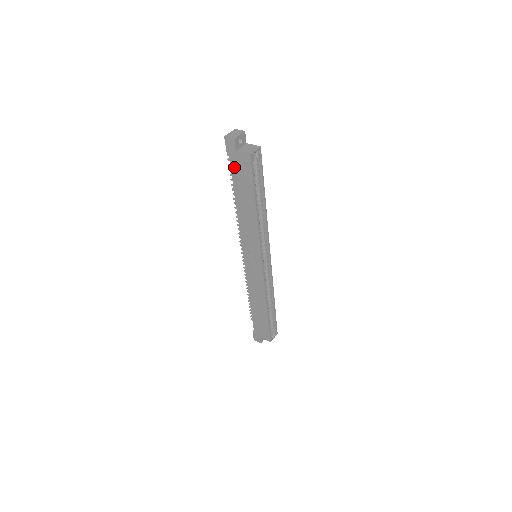
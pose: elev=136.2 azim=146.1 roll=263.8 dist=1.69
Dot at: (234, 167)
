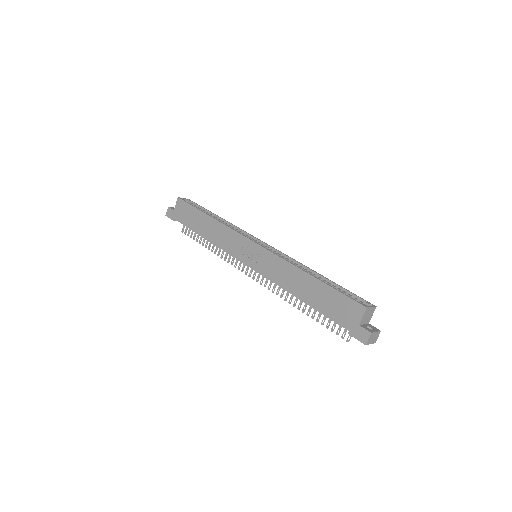
Dot at: (181, 219)
